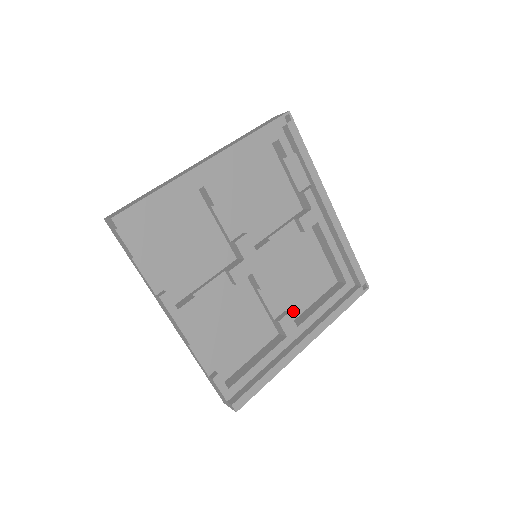
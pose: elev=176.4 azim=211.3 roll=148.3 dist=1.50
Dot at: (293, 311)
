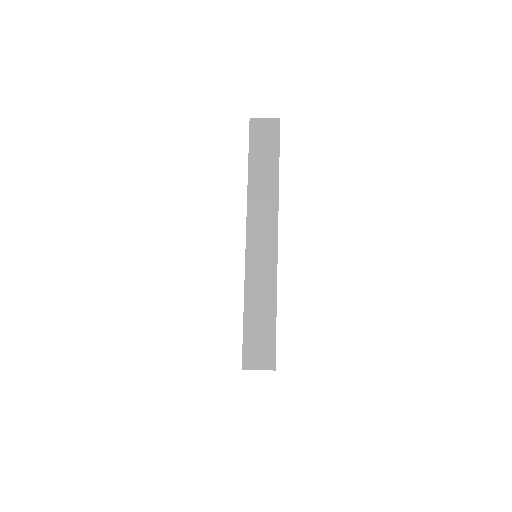
Dot at: occluded
